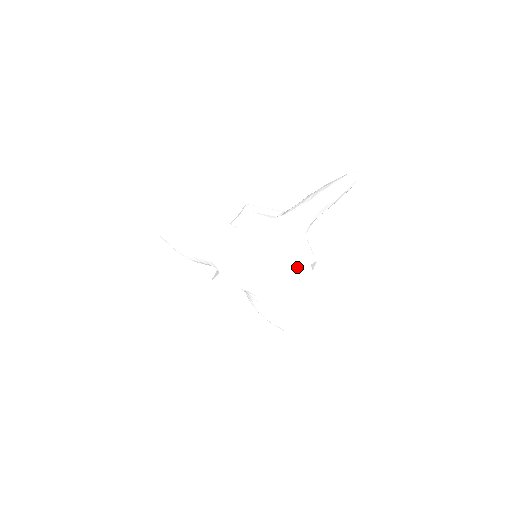
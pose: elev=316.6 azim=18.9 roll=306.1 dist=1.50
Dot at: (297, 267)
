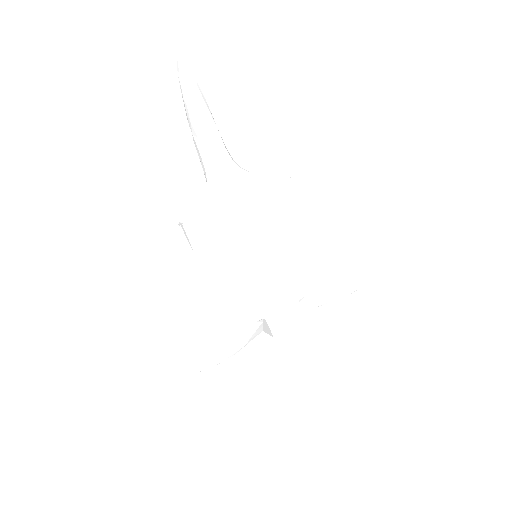
Dot at: (282, 198)
